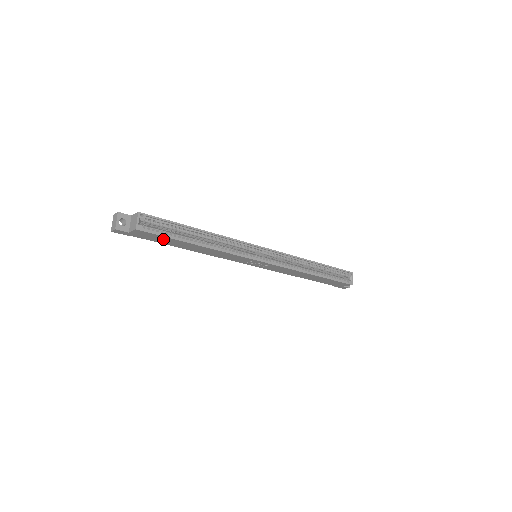
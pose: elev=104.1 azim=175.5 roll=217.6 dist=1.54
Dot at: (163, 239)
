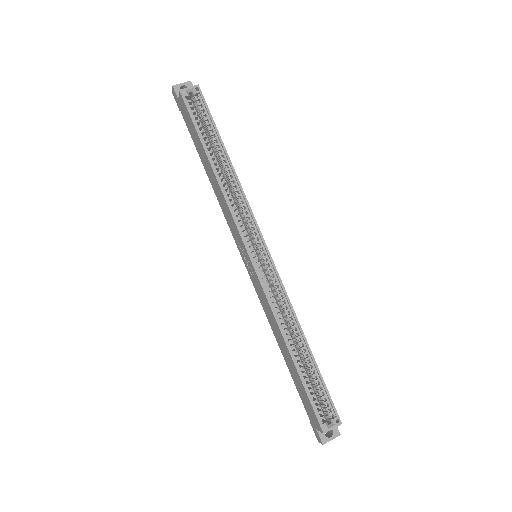
Dot at: (194, 130)
